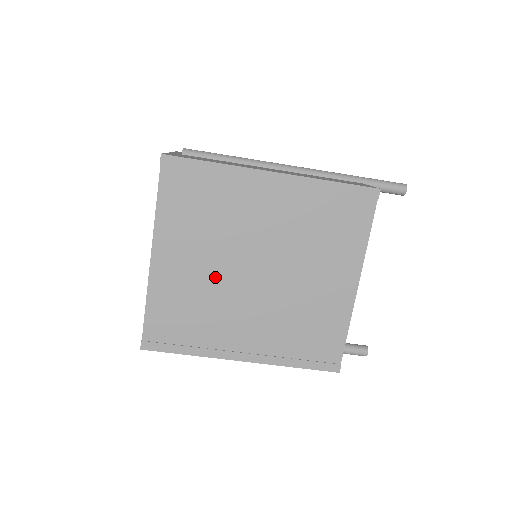
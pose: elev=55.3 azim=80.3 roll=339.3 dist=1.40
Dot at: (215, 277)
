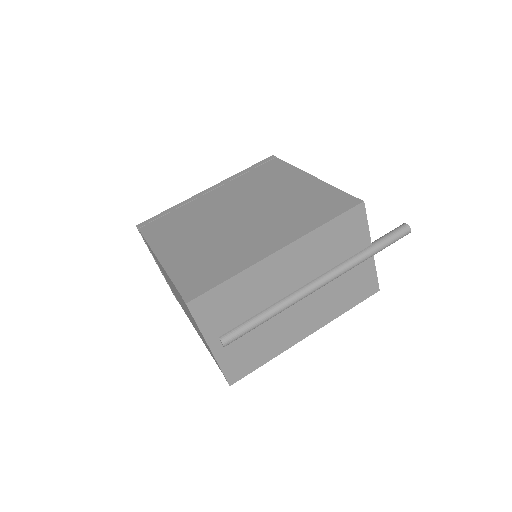
Dot at: (212, 235)
